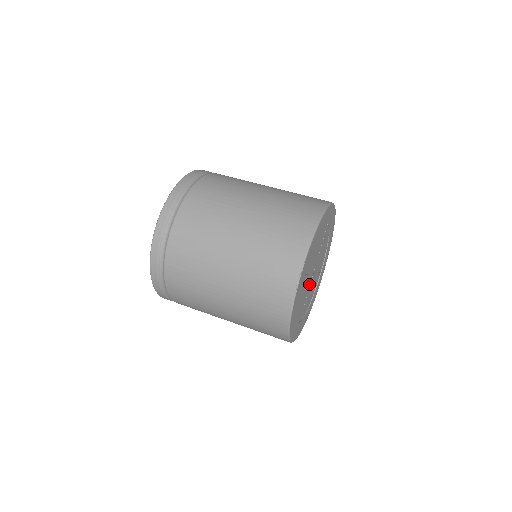
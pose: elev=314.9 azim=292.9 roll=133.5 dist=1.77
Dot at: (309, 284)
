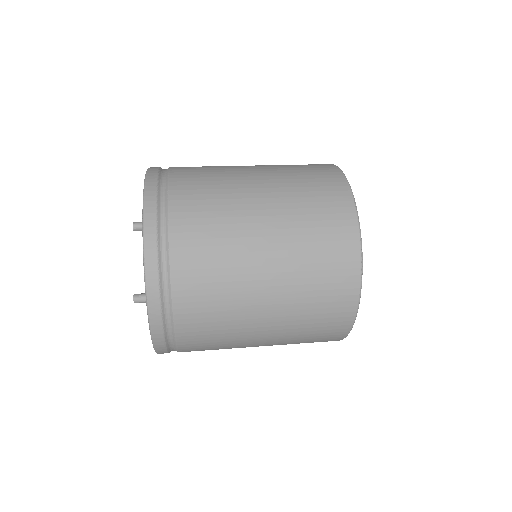
Dot at: occluded
